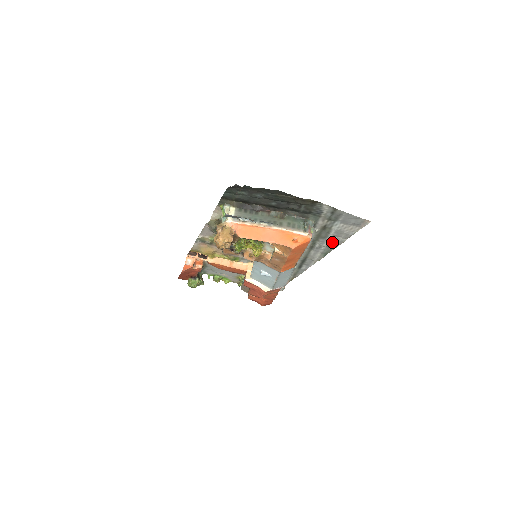
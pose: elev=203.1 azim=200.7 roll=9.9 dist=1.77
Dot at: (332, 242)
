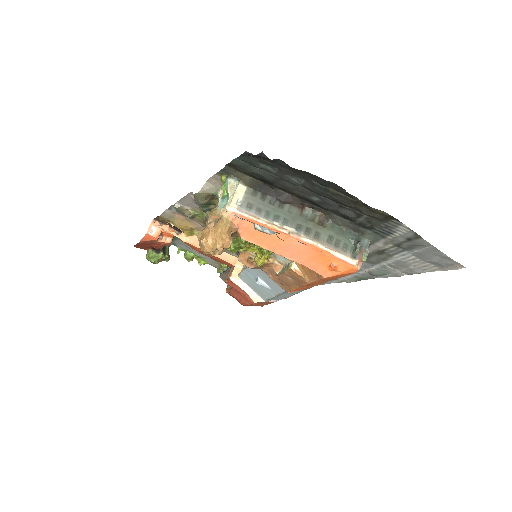
Dot at: (381, 271)
